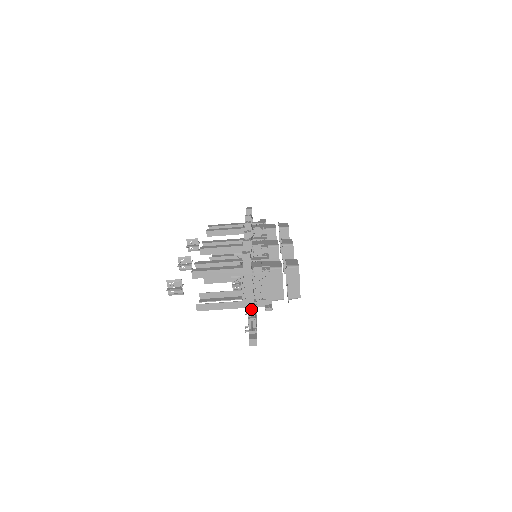
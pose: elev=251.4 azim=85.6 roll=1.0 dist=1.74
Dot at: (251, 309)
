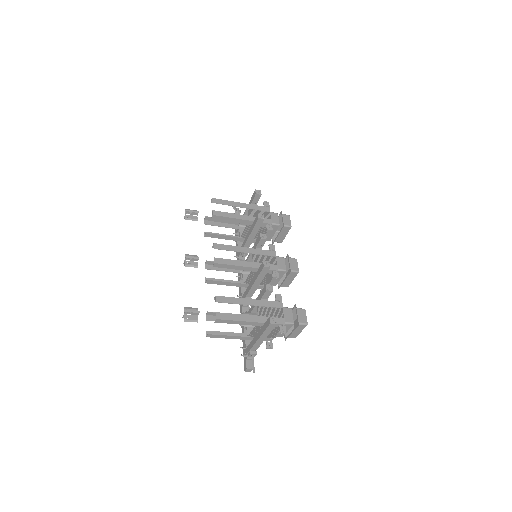
Dot at: (256, 347)
